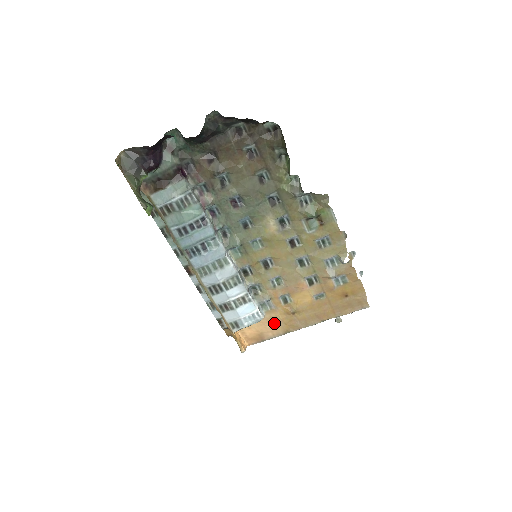
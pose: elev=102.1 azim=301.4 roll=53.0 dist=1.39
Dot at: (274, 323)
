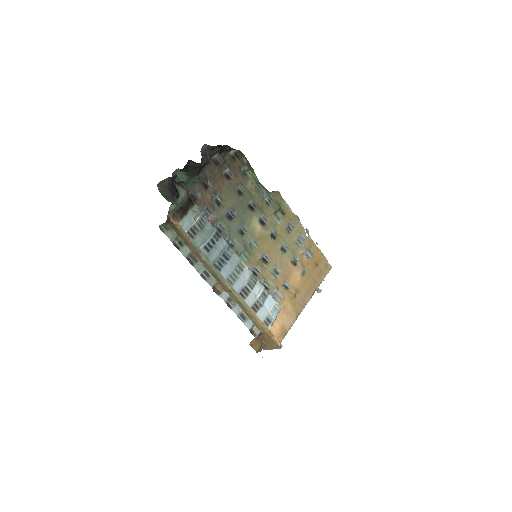
Dot at: (287, 312)
